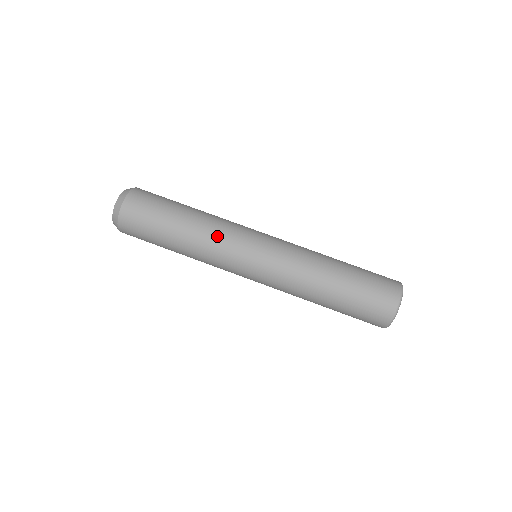
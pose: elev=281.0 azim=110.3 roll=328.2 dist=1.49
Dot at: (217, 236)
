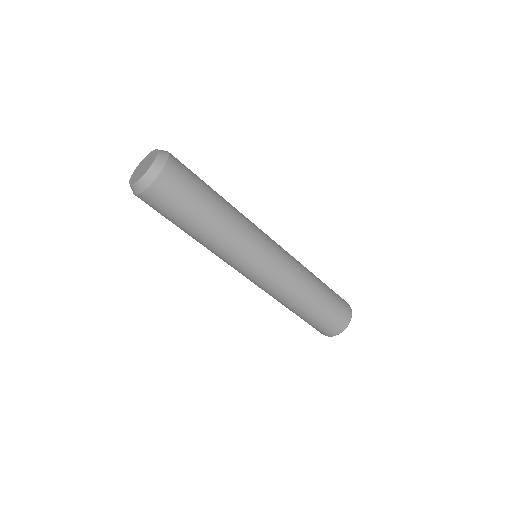
Dot at: (244, 233)
